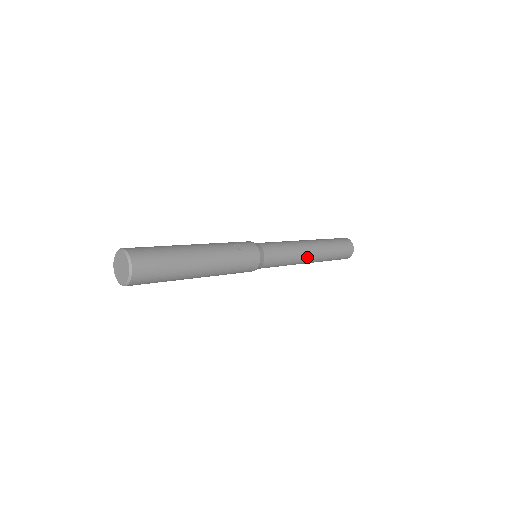
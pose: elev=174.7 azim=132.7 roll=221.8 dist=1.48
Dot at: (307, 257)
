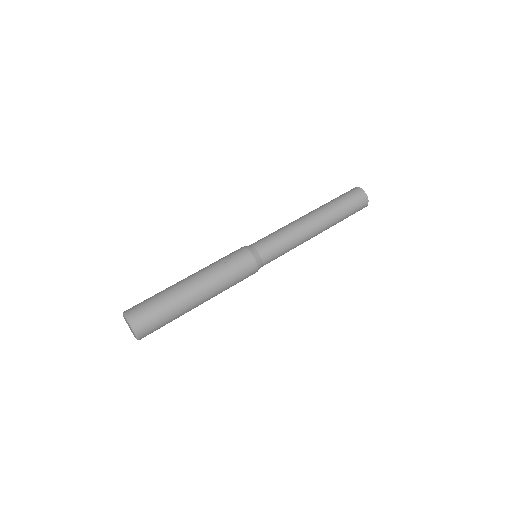
Dot at: (310, 230)
